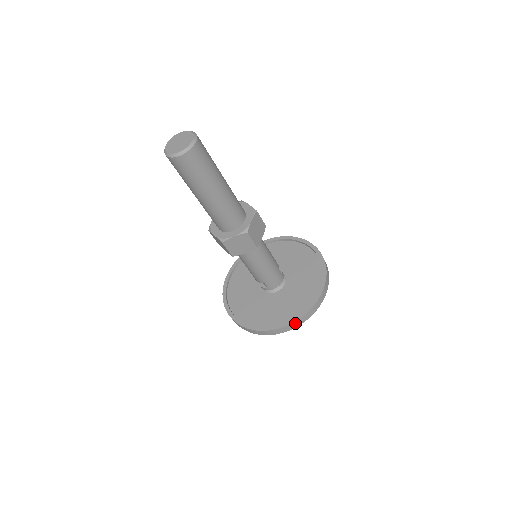
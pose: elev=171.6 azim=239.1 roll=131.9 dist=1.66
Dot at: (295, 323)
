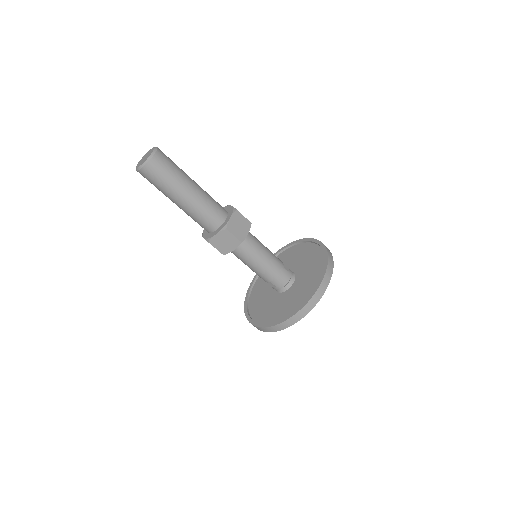
Dot at: (298, 315)
